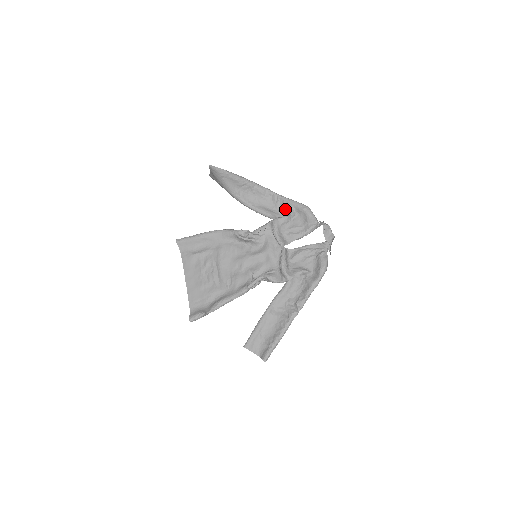
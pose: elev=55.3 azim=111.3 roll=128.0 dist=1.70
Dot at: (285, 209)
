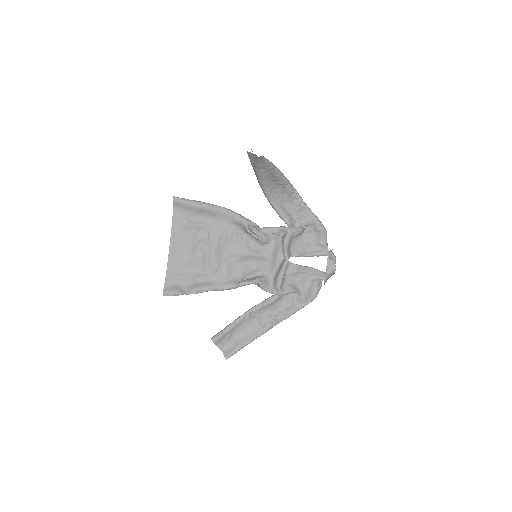
Dot at: (303, 220)
